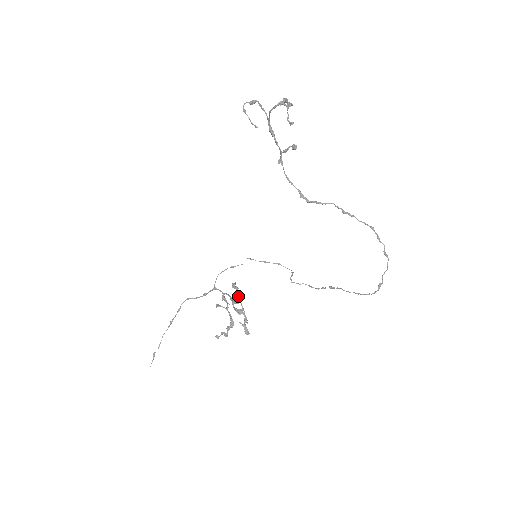
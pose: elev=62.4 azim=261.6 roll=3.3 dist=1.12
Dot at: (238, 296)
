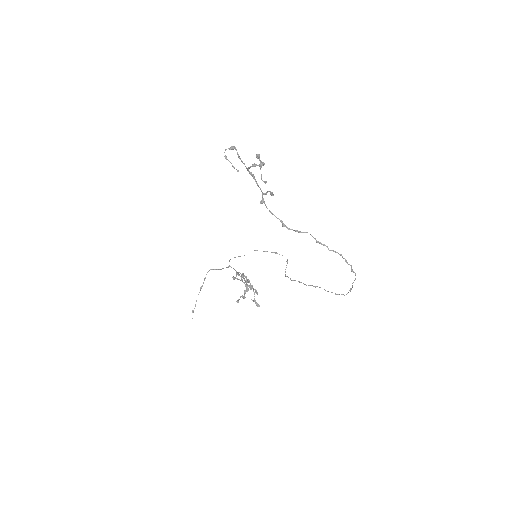
Dot at: (247, 280)
